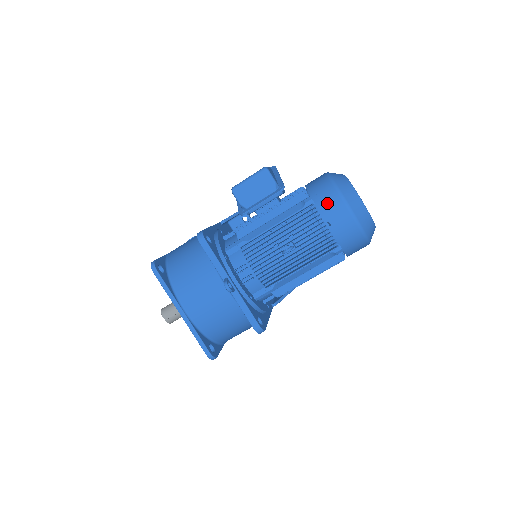
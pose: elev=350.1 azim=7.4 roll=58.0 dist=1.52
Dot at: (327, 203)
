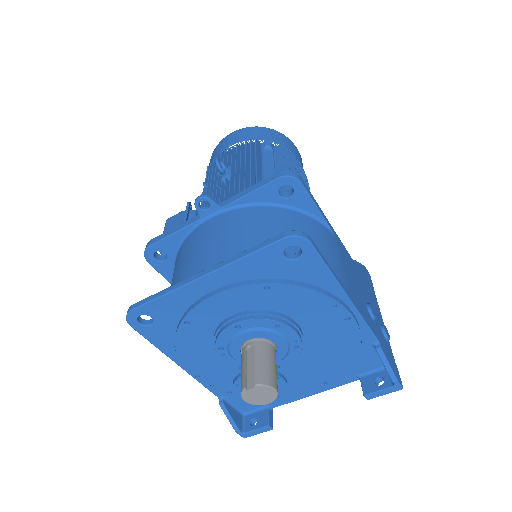
Dot at: (214, 155)
